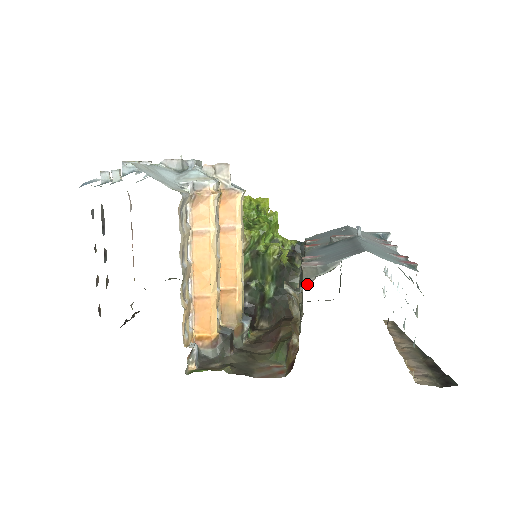
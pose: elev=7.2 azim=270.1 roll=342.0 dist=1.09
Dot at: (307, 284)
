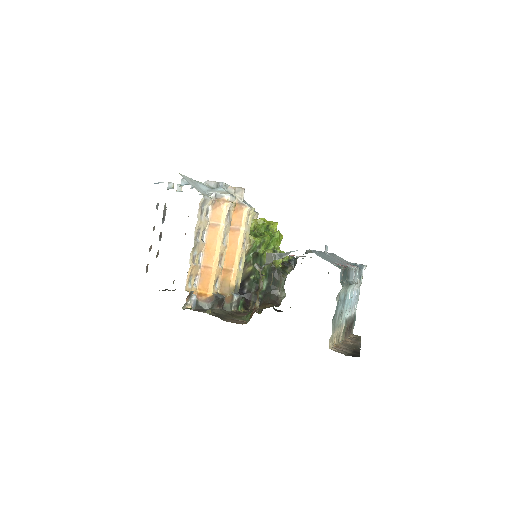
Dot at: (267, 264)
